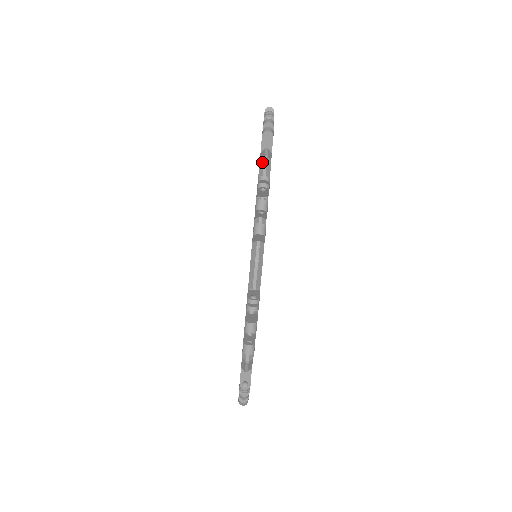
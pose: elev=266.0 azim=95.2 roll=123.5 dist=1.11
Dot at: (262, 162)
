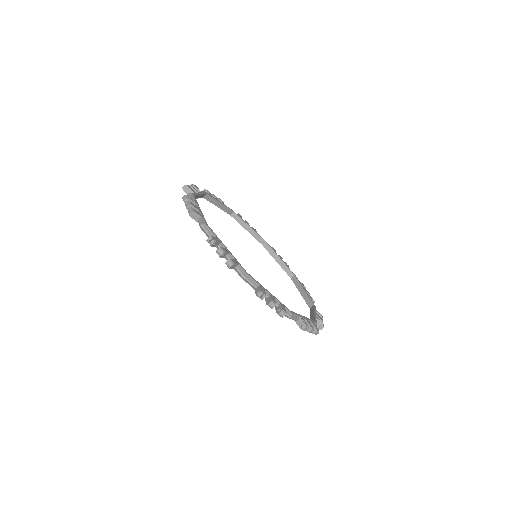
Dot at: occluded
